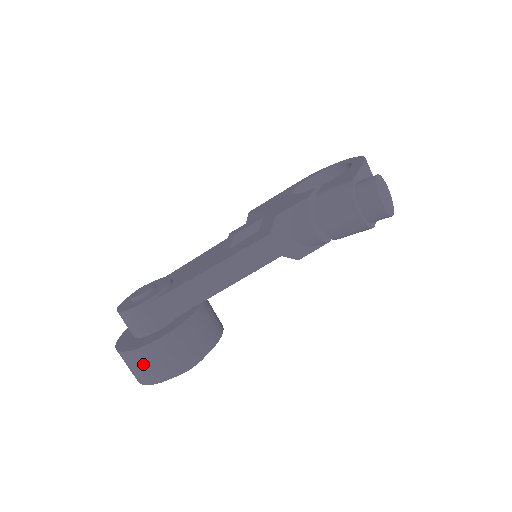
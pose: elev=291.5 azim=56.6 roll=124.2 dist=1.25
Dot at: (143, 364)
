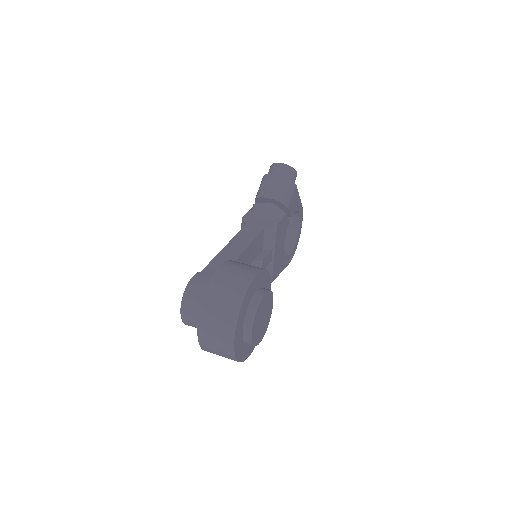
Dot at: (221, 293)
